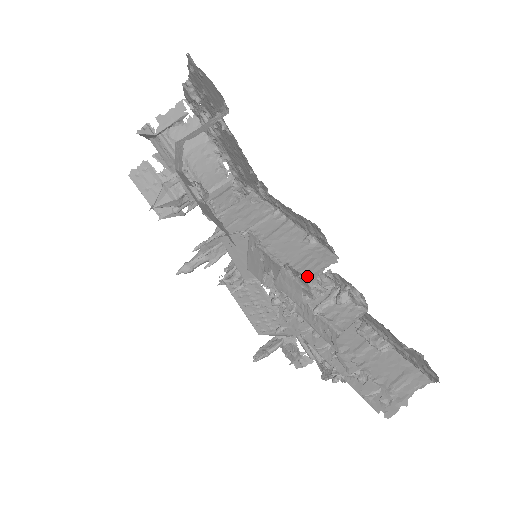
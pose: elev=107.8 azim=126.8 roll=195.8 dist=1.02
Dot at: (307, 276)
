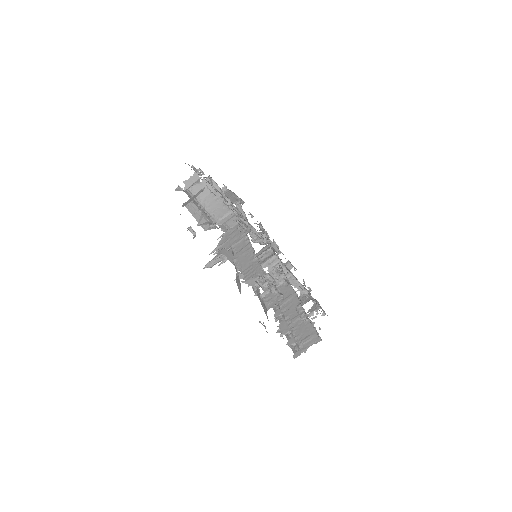
Dot at: (246, 278)
